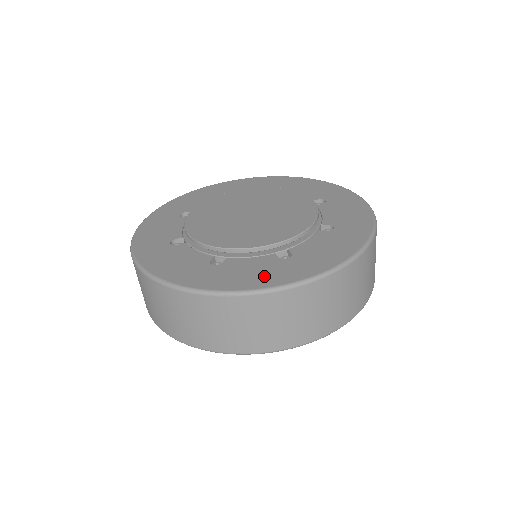
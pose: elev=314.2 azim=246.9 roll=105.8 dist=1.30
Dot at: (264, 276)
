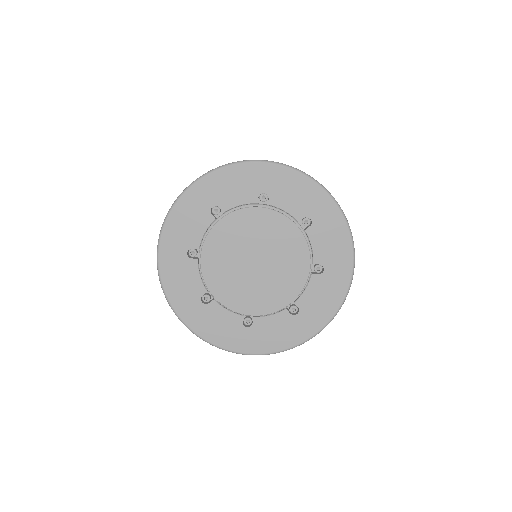
Dot at: (223, 335)
